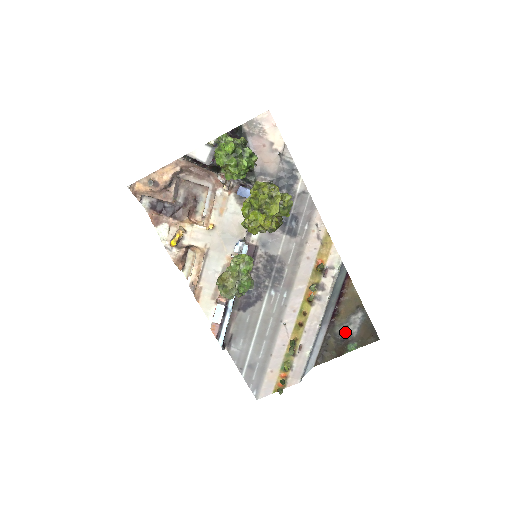
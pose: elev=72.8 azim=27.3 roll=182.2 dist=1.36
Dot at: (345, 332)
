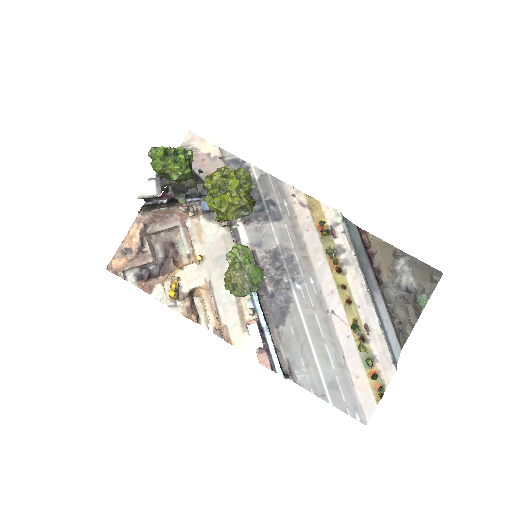
Dot at: (402, 288)
